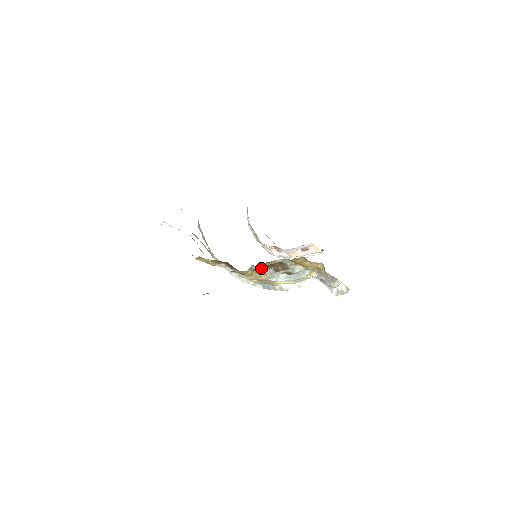
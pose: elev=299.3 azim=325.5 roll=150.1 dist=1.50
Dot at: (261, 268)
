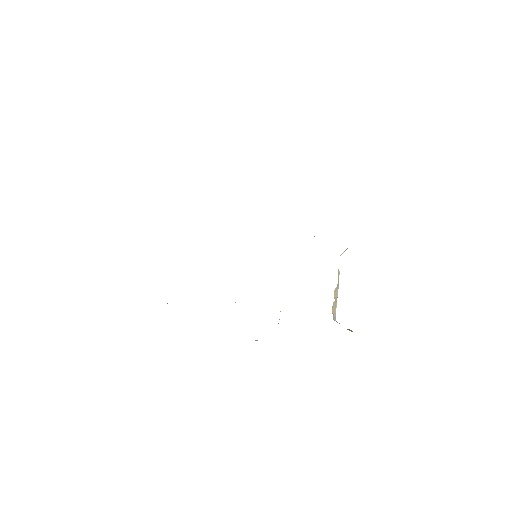
Dot at: occluded
